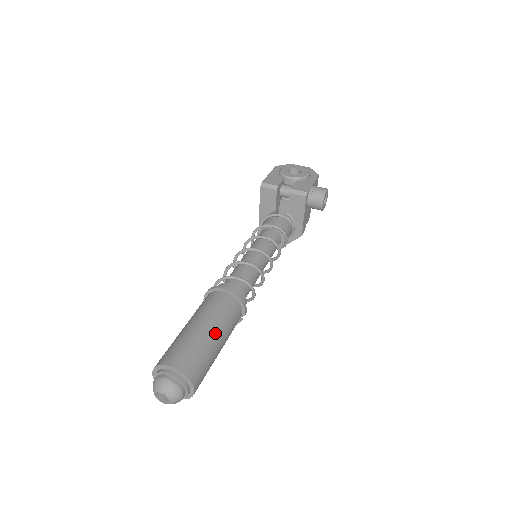
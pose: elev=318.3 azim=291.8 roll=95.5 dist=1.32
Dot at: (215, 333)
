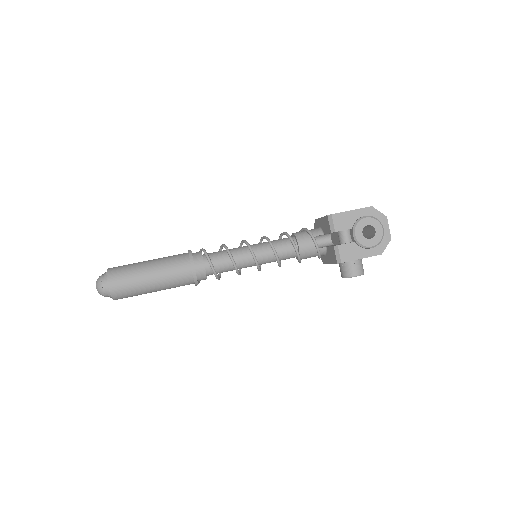
Dot at: (155, 287)
